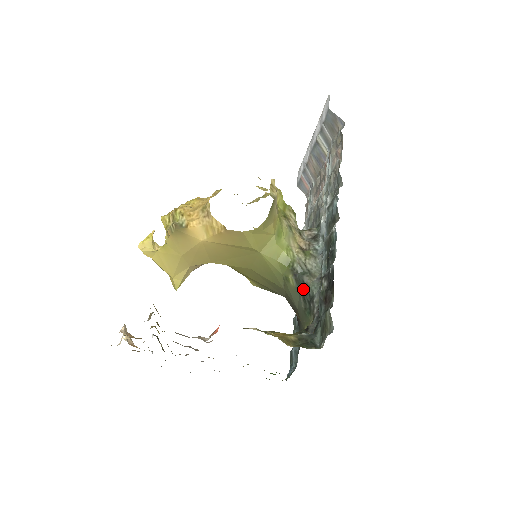
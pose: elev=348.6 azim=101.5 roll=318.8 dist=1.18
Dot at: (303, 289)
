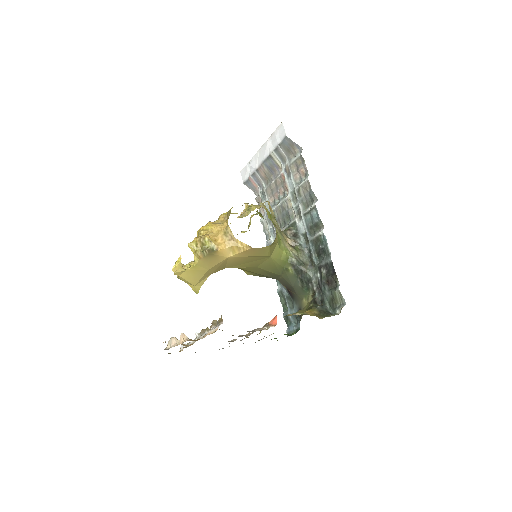
Dot at: (301, 275)
